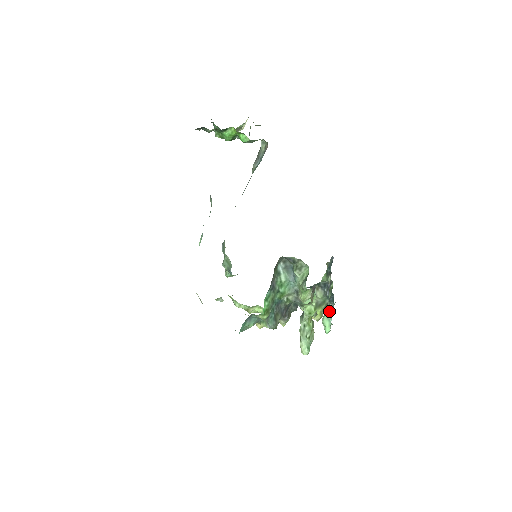
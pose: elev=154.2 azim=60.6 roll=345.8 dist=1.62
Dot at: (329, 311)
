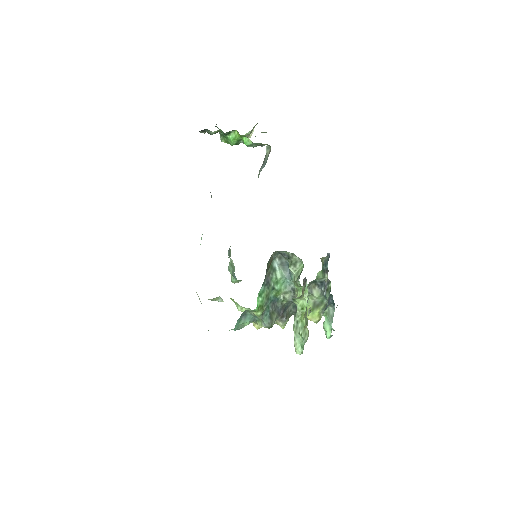
Dot at: (330, 314)
